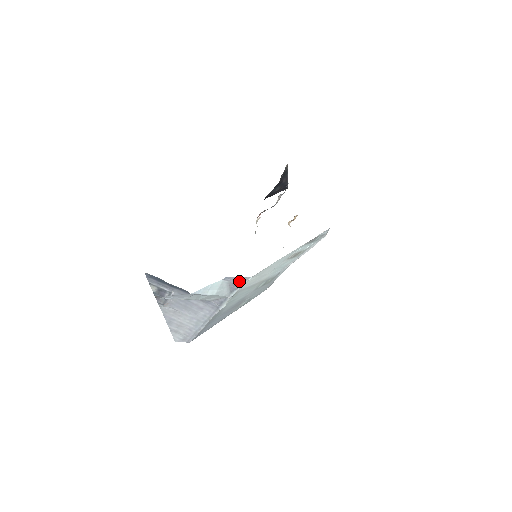
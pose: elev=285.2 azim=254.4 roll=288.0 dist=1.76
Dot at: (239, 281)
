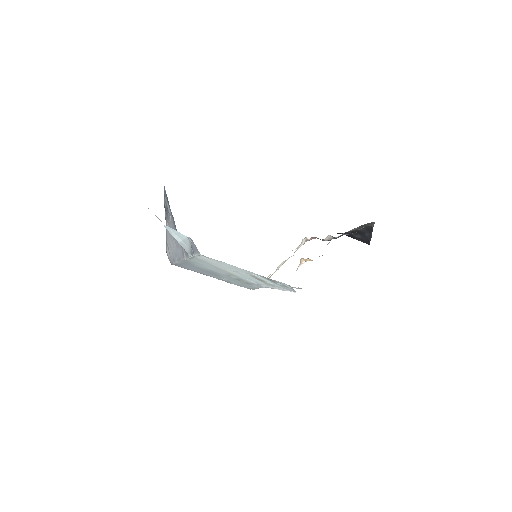
Dot at: (195, 249)
